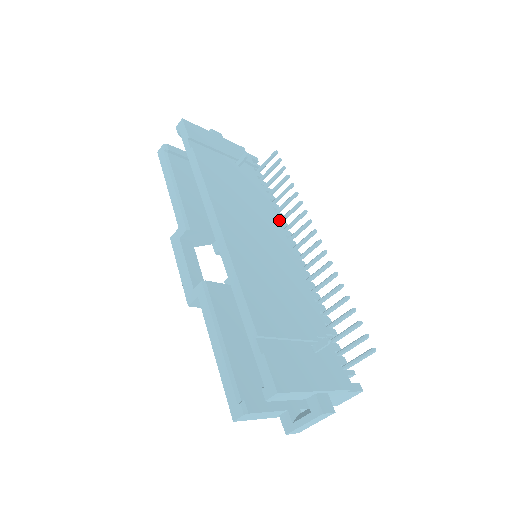
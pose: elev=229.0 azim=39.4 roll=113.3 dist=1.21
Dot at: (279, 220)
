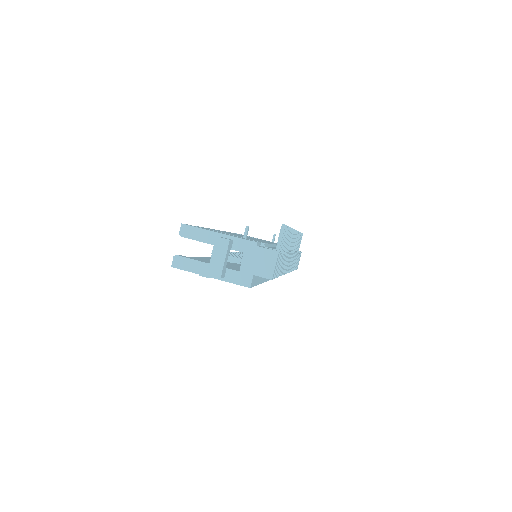
Dot at: occluded
